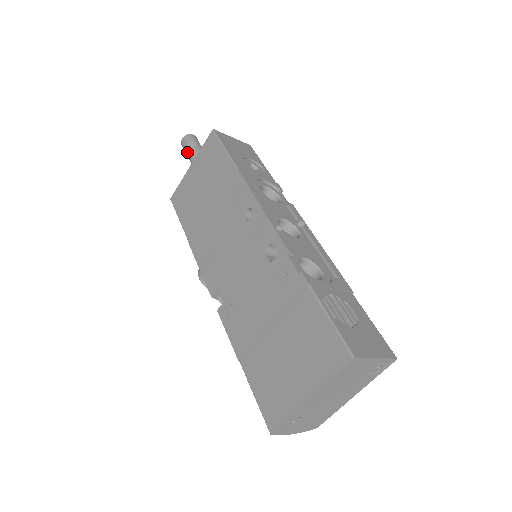
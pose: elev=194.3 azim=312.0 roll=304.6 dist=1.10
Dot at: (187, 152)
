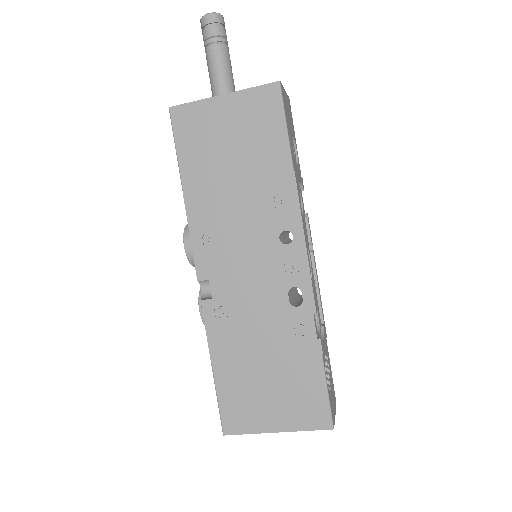
Dot at: (210, 46)
